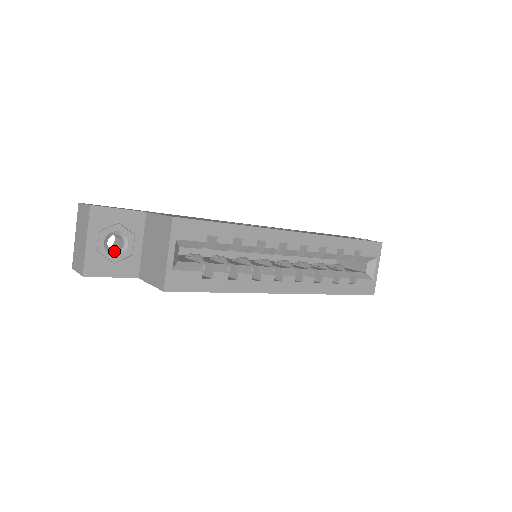
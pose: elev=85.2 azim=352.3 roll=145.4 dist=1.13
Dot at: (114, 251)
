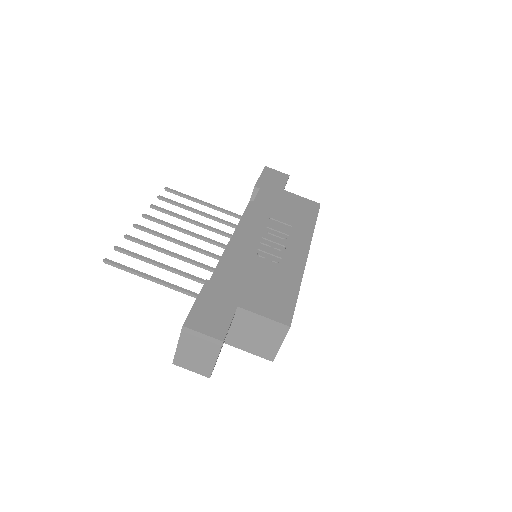
Dot at: occluded
